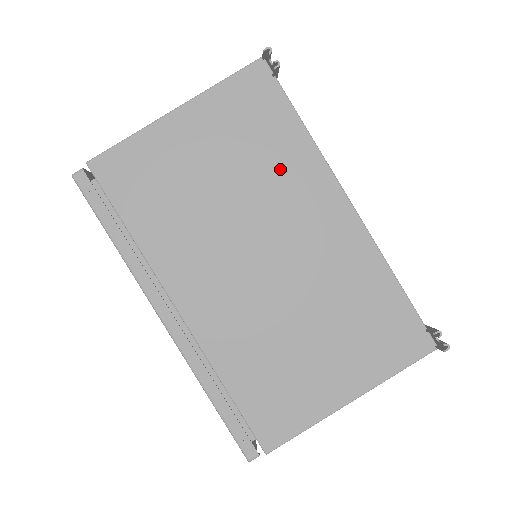
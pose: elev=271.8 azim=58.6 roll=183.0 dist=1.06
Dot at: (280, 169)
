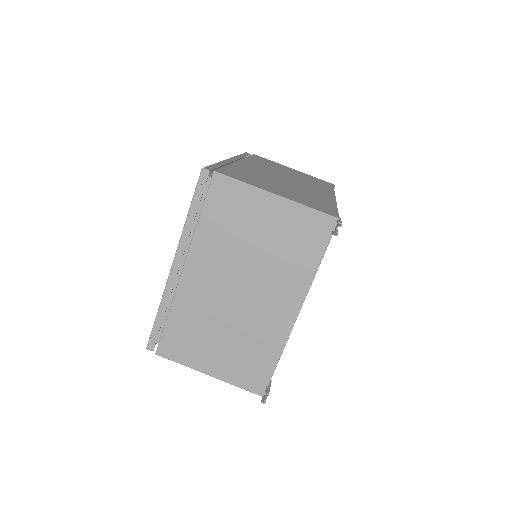
Dot at: (288, 269)
